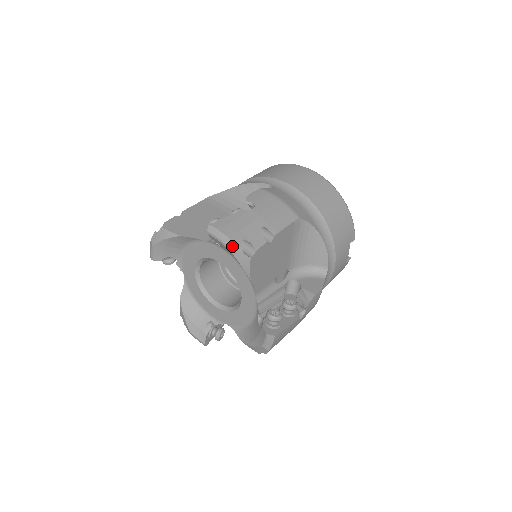
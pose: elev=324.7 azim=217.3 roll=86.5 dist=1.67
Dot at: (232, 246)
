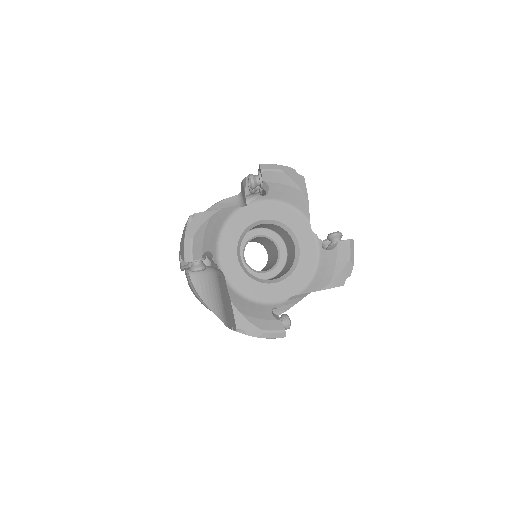
Dot at: (288, 170)
